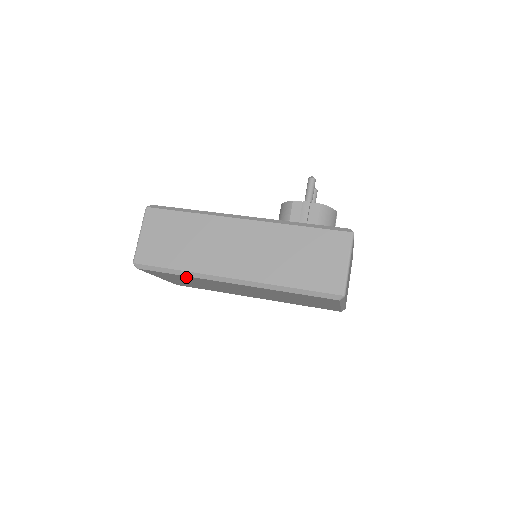
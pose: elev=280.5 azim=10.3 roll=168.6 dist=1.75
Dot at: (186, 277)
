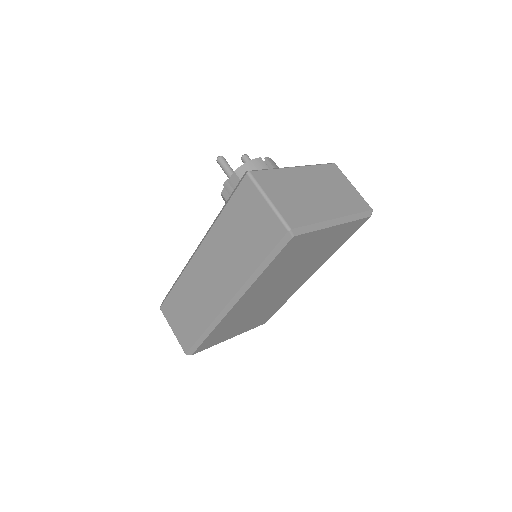
Dot at: (218, 330)
